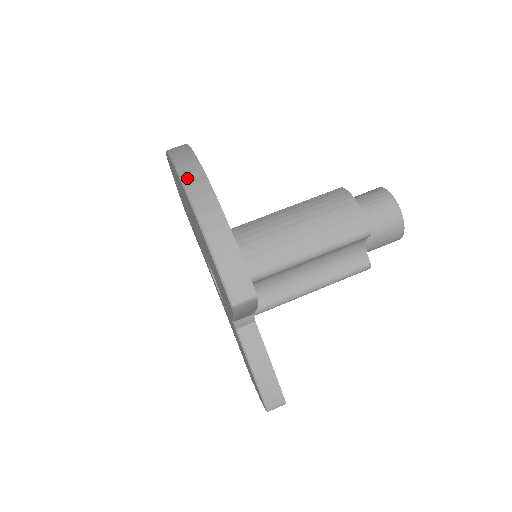
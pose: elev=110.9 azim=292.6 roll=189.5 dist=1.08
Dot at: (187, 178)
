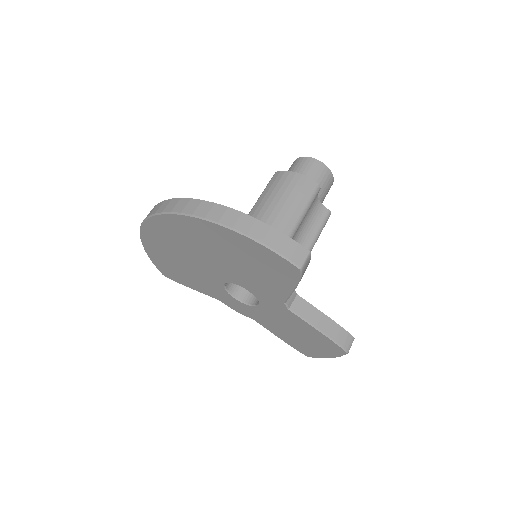
Dot at: (198, 212)
